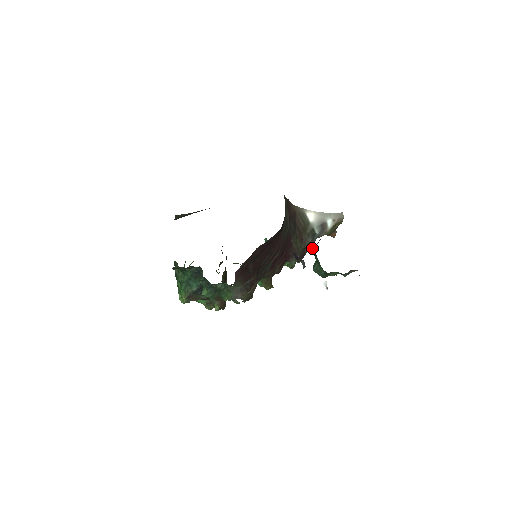
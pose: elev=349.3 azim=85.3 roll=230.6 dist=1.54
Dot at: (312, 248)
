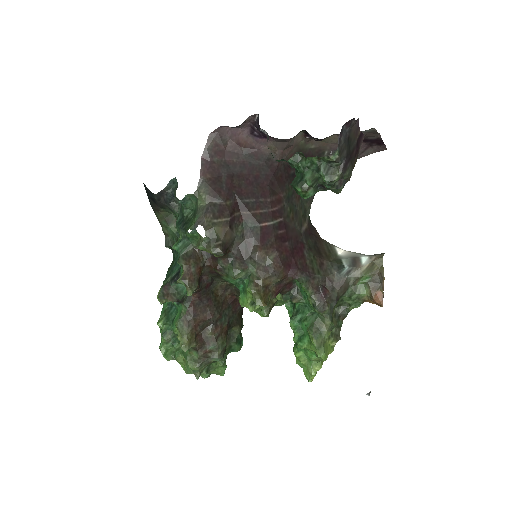
Dot at: occluded
